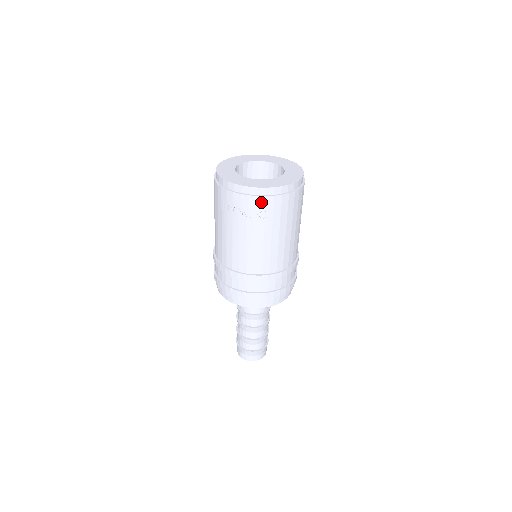
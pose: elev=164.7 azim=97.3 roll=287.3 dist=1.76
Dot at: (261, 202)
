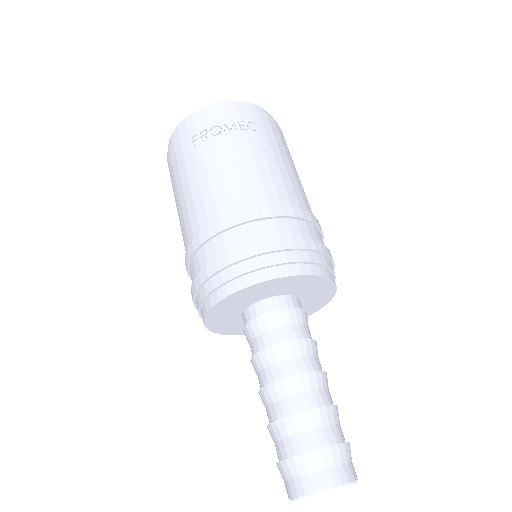
Dot at: (244, 113)
